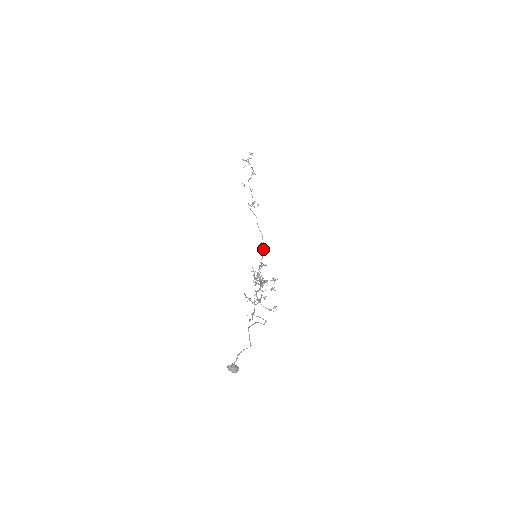
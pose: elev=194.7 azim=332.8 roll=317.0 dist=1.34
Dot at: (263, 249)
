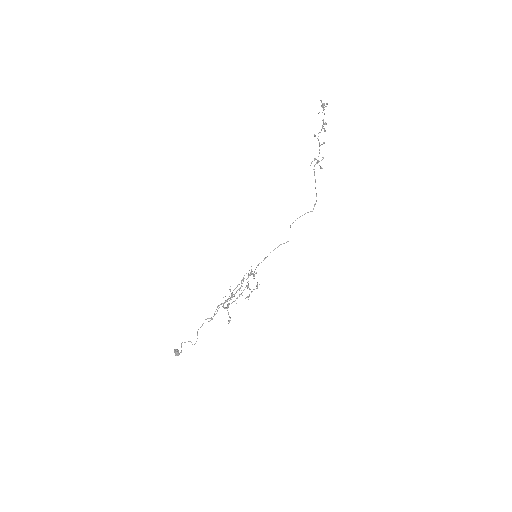
Dot at: occluded
